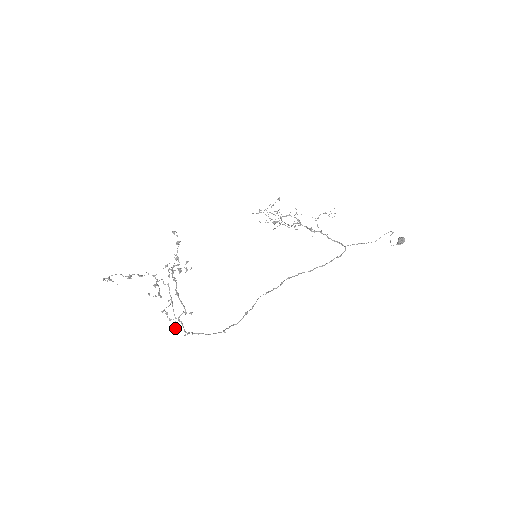
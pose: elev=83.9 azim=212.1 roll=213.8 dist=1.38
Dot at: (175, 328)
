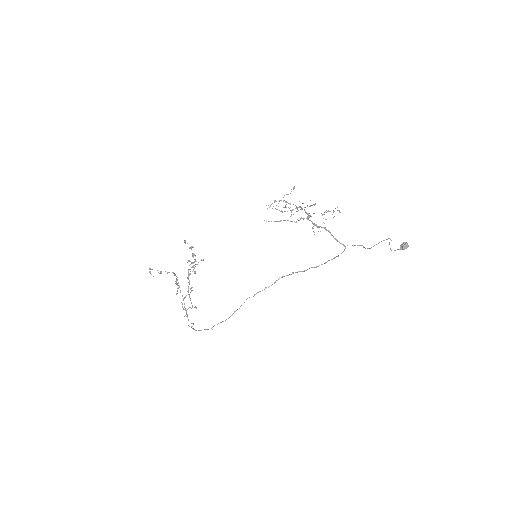
Dot at: occluded
